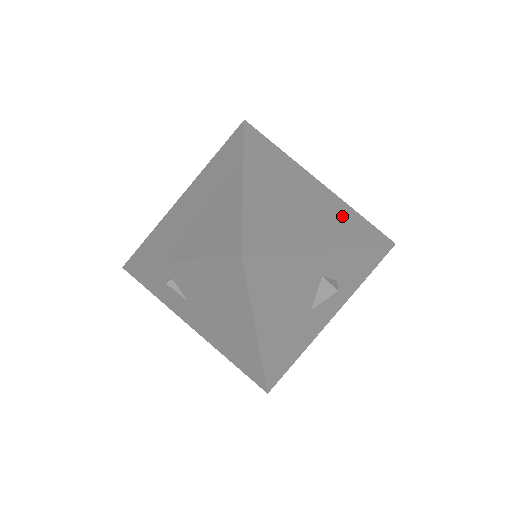
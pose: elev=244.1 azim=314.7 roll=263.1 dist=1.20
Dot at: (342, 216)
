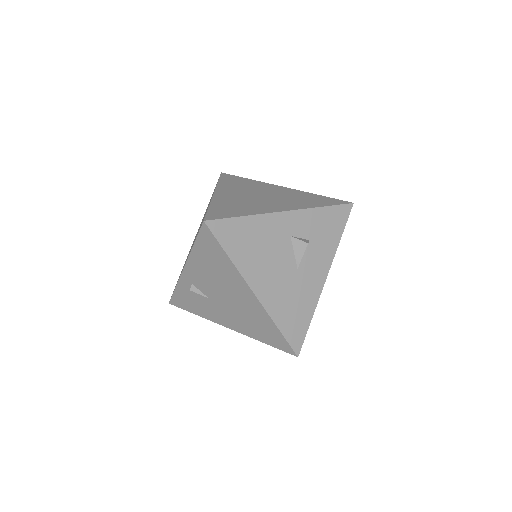
Dot at: (300, 198)
